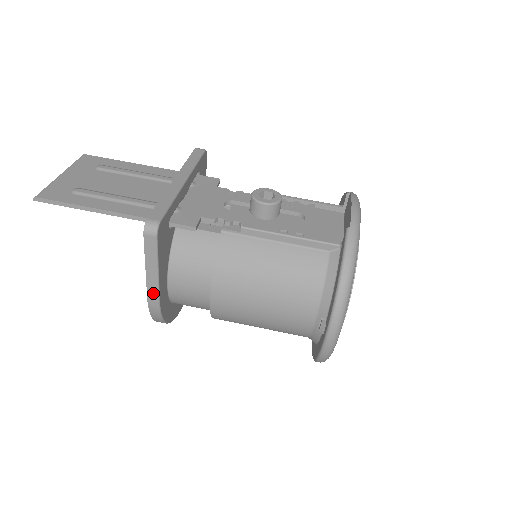
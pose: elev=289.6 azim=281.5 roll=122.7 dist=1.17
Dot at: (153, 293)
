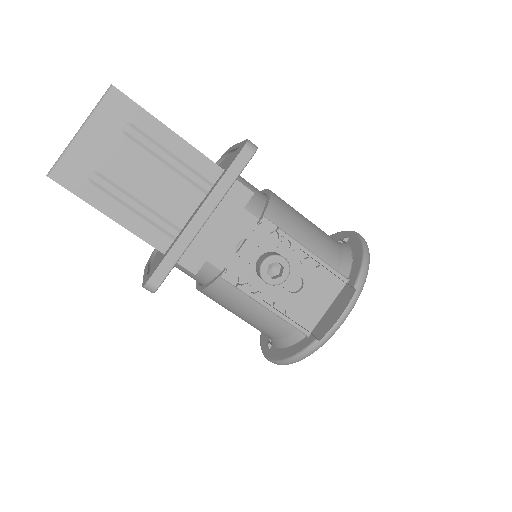
Dot at: occluded
